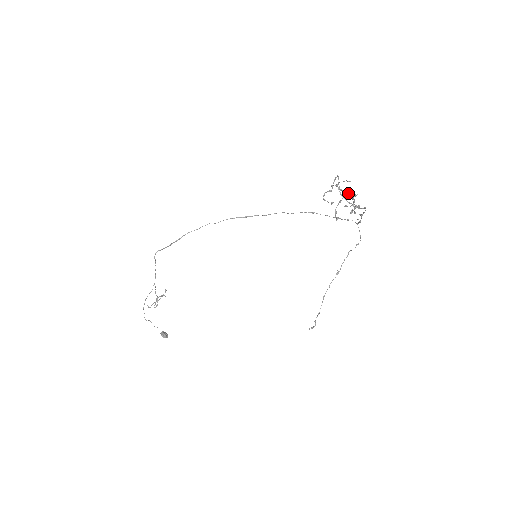
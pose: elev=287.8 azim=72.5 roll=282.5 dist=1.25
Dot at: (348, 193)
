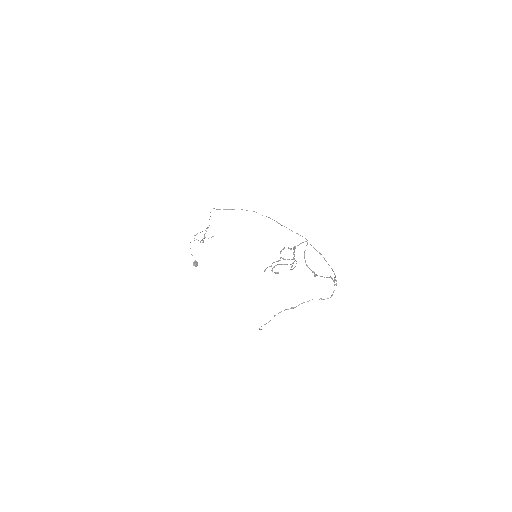
Dot at: (288, 259)
